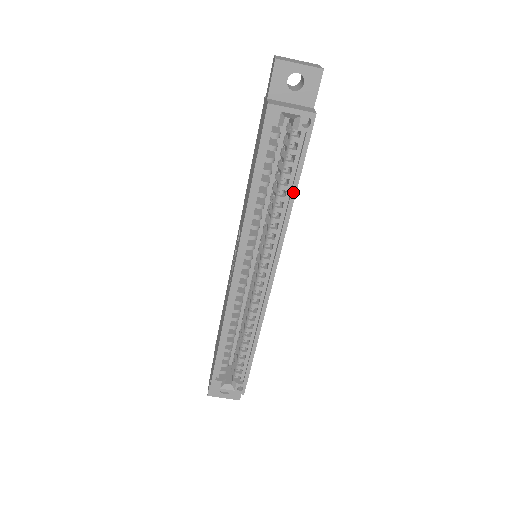
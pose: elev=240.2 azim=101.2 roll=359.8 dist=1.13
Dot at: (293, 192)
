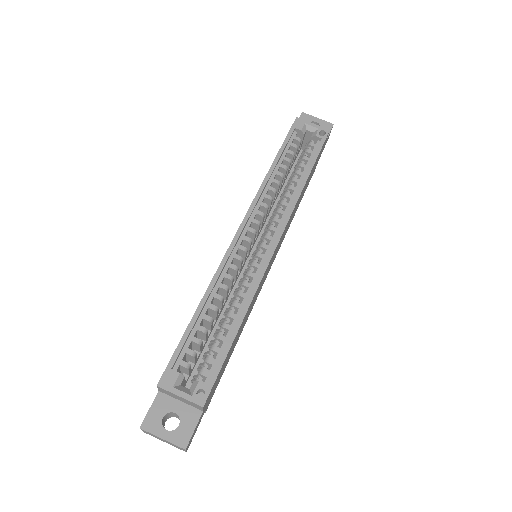
Dot at: (307, 173)
